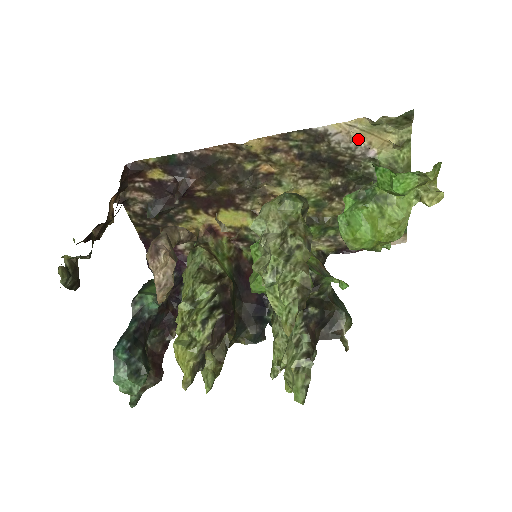
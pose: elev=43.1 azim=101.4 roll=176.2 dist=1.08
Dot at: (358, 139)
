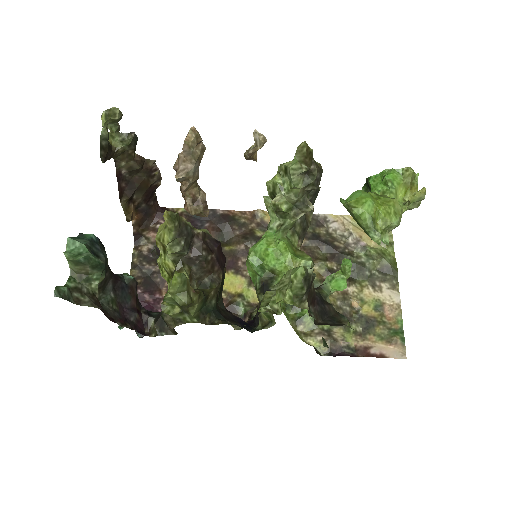
Dot at: (351, 231)
